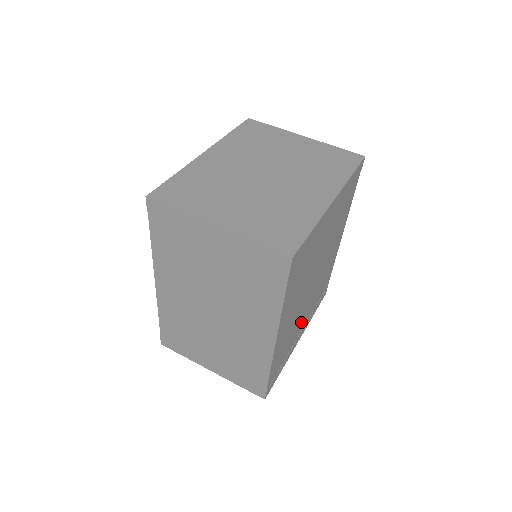
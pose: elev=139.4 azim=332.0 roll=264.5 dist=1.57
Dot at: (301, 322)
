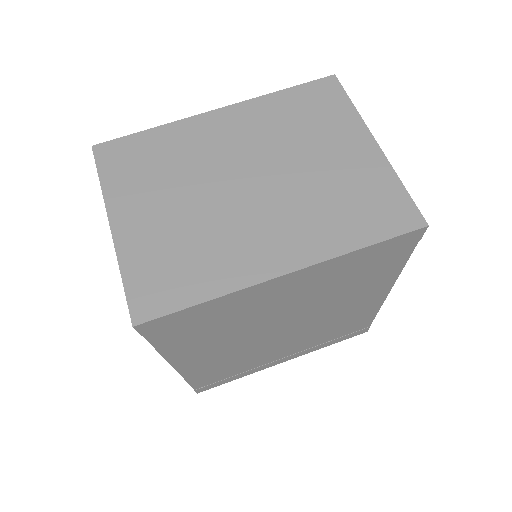
Dot at: (275, 352)
